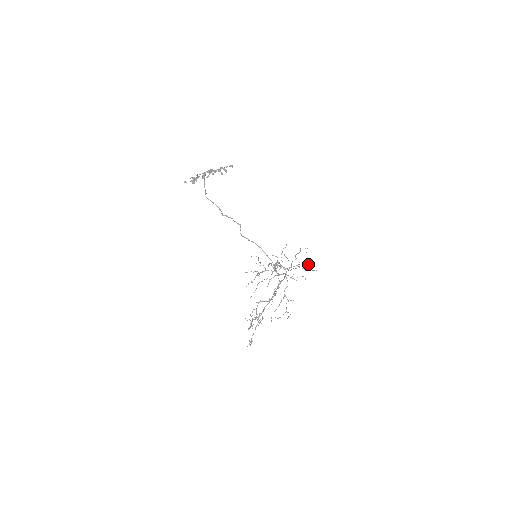
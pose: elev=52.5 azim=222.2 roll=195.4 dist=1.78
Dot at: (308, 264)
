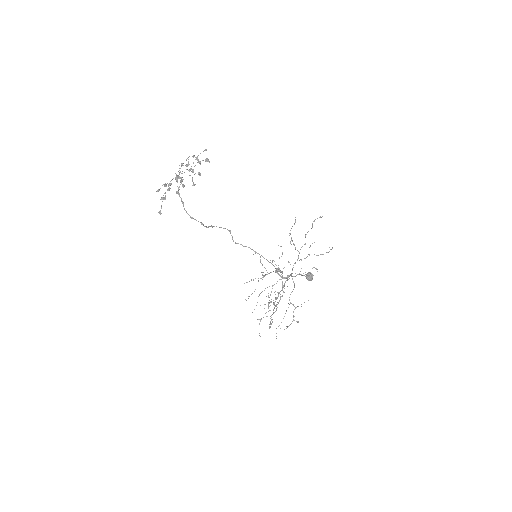
Dot at: (309, 276)
